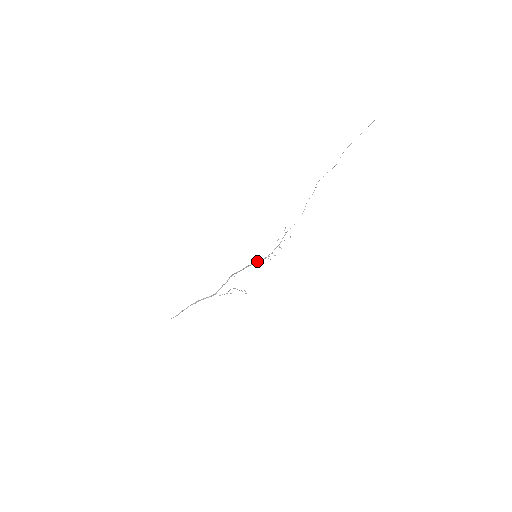
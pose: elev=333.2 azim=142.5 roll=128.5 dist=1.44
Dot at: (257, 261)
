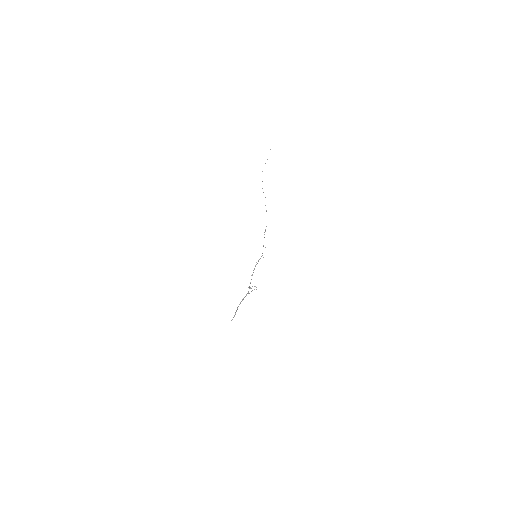
Dot at: occluded
